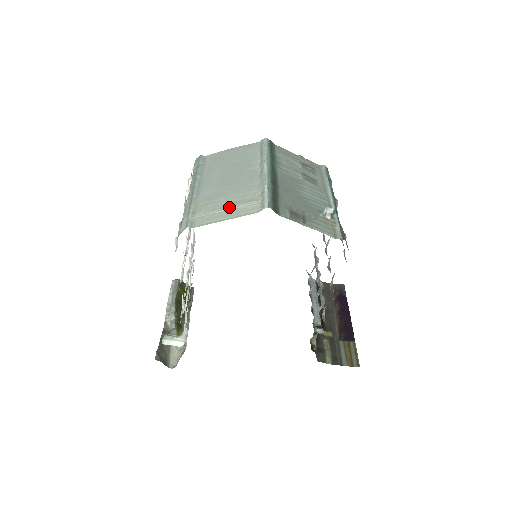
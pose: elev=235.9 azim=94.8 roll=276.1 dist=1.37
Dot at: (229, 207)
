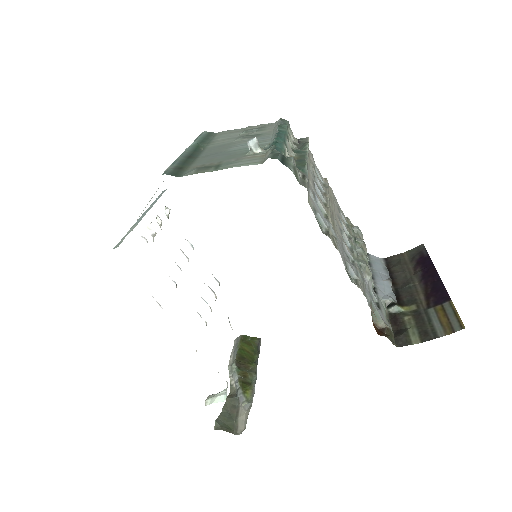
Dot at: occluded
